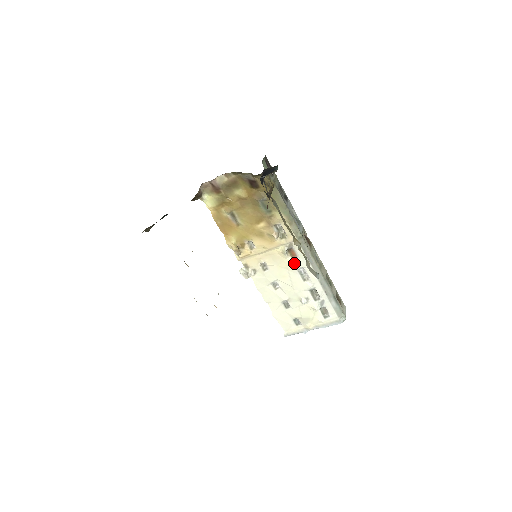
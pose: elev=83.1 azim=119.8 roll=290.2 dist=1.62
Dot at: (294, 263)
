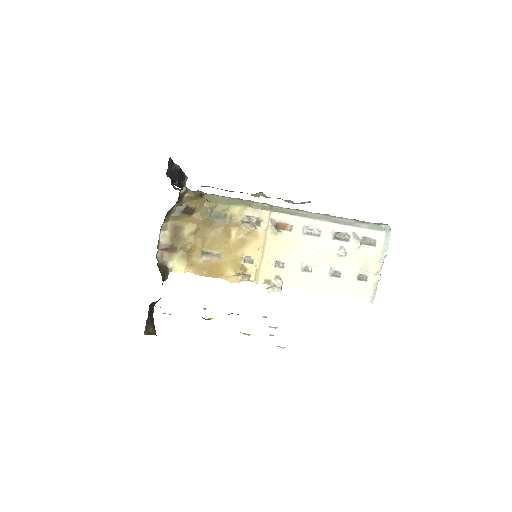
Dot at: (294, 232)
